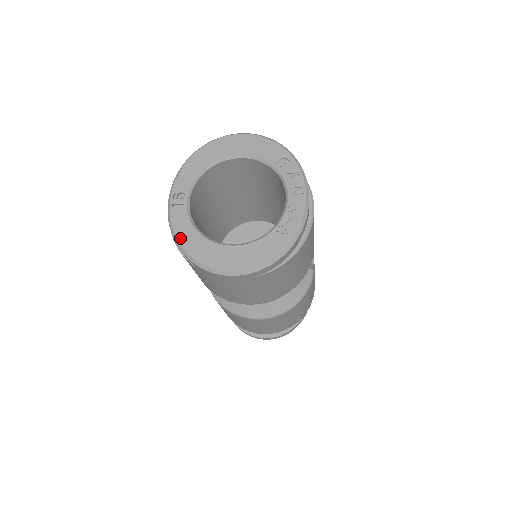
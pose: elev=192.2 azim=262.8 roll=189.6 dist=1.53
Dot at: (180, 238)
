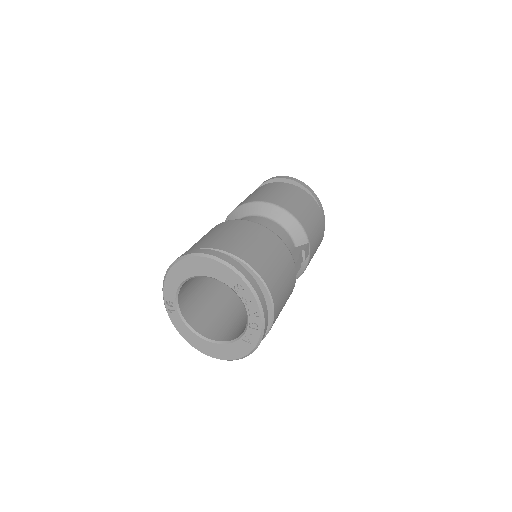
Dot at: (181, 333)
